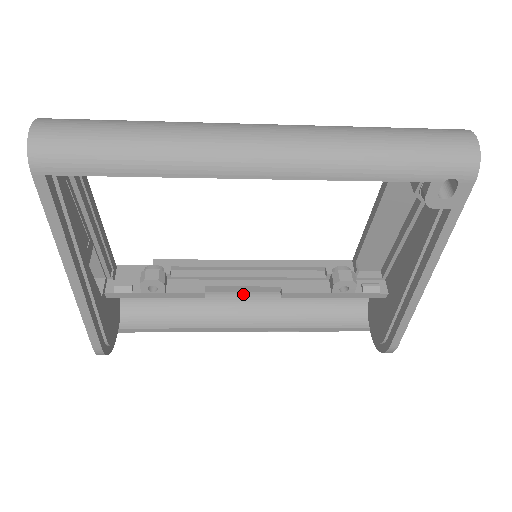
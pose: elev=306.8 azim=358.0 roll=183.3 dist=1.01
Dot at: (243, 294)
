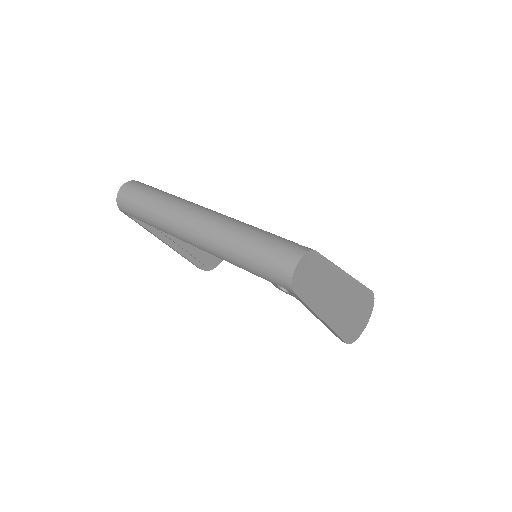
Dot at: occluded
